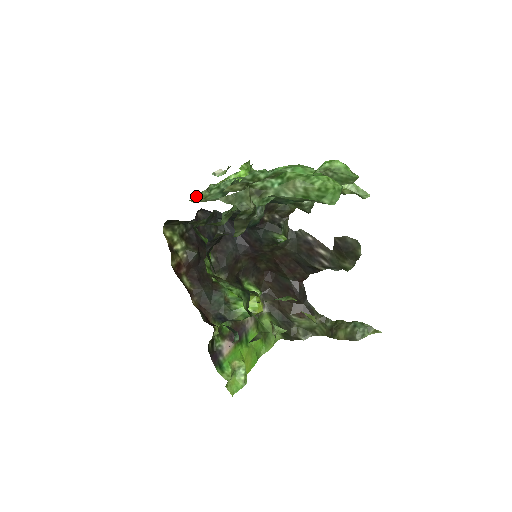
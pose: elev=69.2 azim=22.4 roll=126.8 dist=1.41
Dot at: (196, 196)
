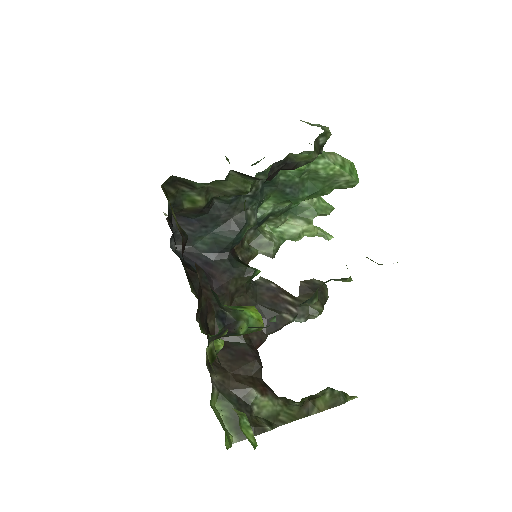
Dot at: occluded
